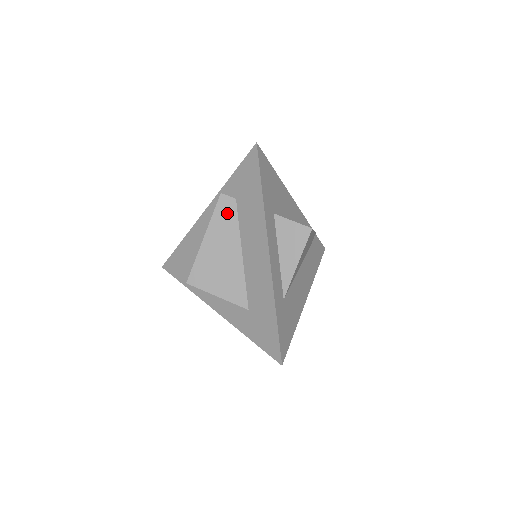
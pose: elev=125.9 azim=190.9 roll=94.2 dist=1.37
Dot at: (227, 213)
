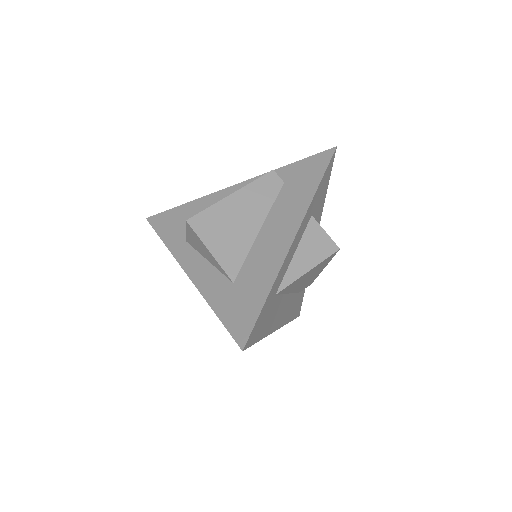
Dot at: (268, 188)
